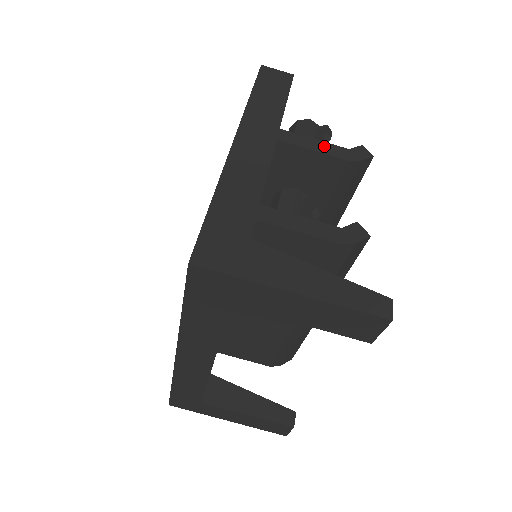
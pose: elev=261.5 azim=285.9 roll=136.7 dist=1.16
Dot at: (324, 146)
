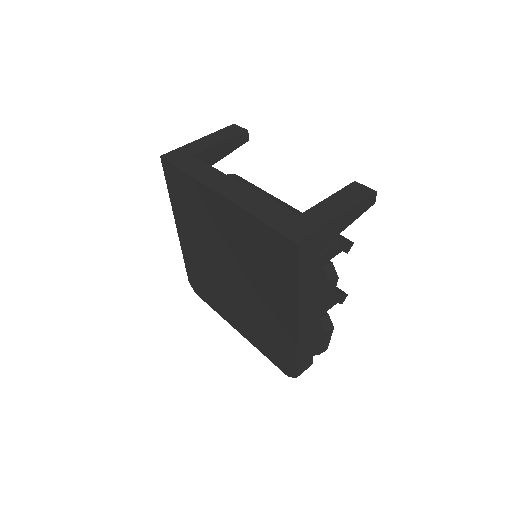
Dot at: occluded
